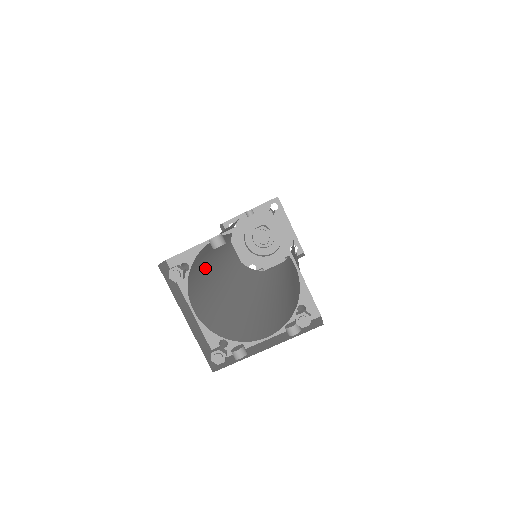
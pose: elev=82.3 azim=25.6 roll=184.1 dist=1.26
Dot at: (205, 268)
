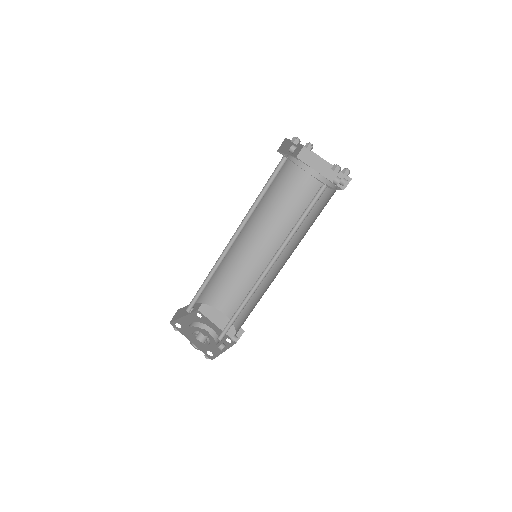
Dot at: occluded
